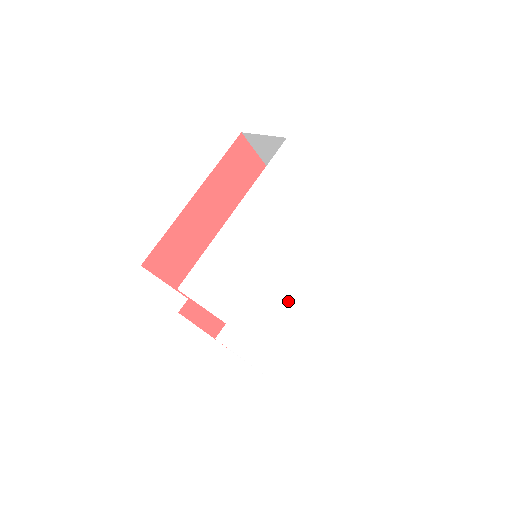
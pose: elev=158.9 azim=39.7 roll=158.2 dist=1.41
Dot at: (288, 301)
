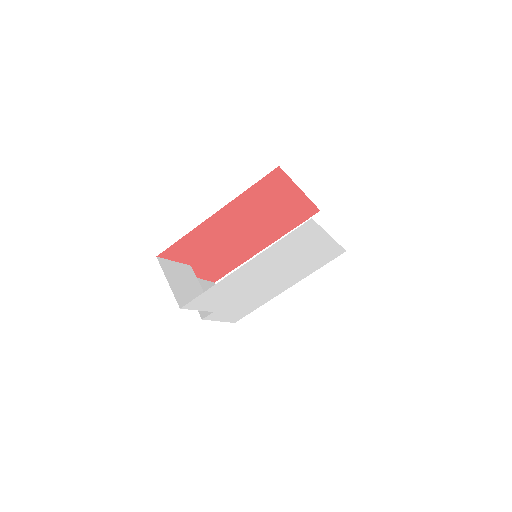
Dot at: (270, 291)
